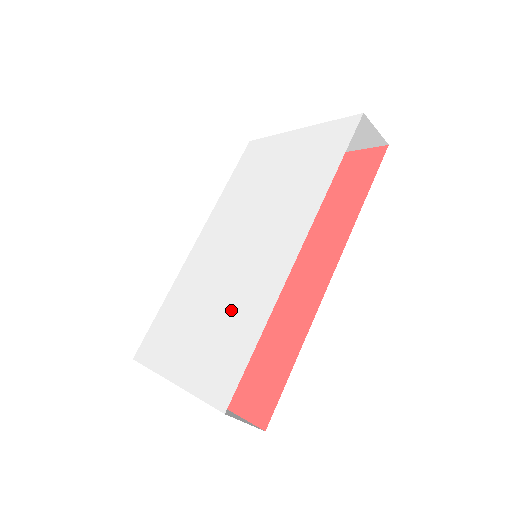
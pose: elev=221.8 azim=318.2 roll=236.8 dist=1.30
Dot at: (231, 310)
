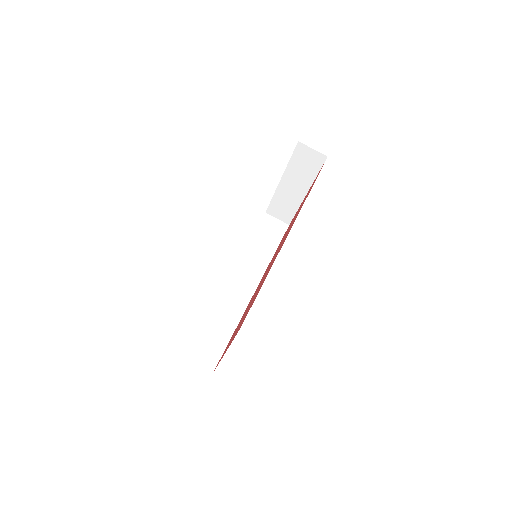
Dot at: occluded
